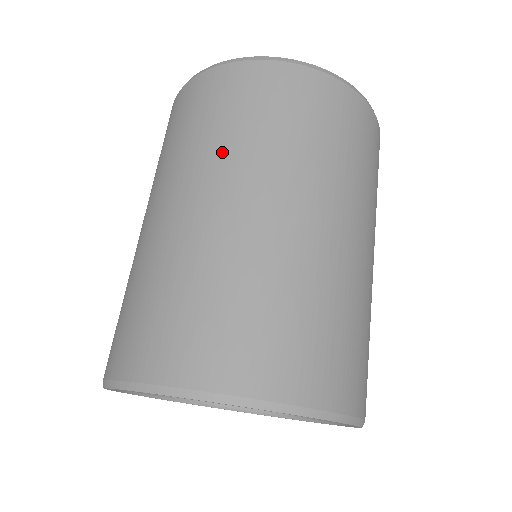
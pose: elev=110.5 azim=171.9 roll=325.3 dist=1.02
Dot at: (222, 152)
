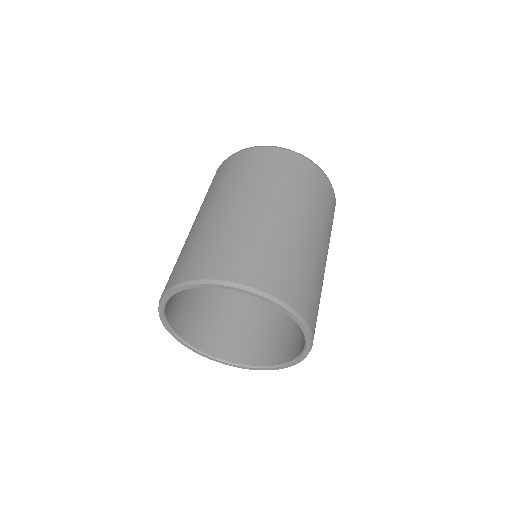
Dot at: (251, 184)
